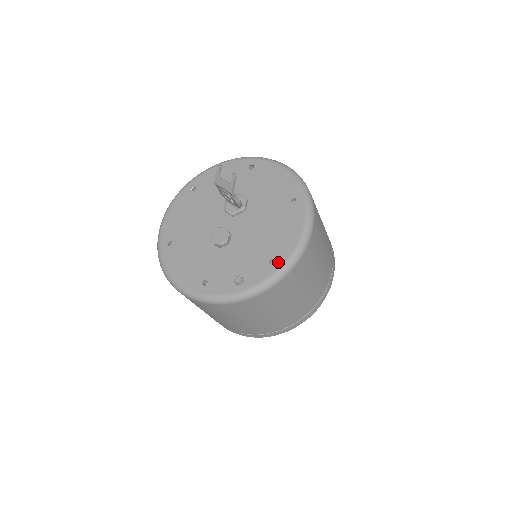
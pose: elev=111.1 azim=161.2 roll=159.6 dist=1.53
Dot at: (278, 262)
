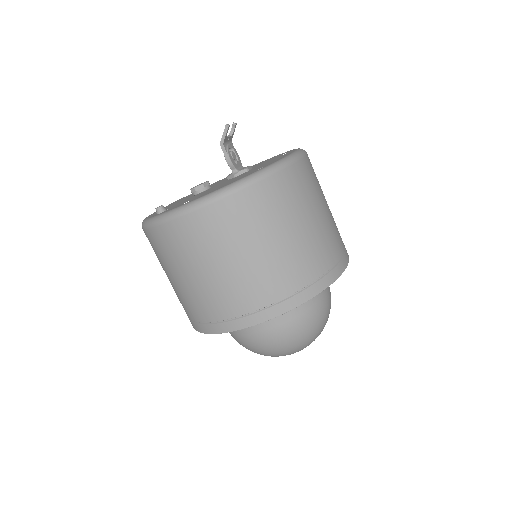
Dot at: (186, 203)
